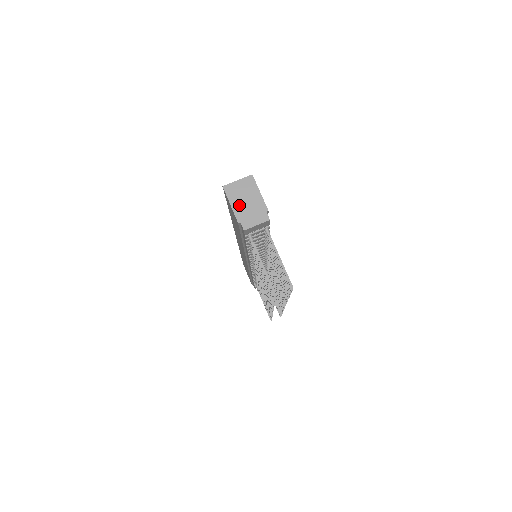
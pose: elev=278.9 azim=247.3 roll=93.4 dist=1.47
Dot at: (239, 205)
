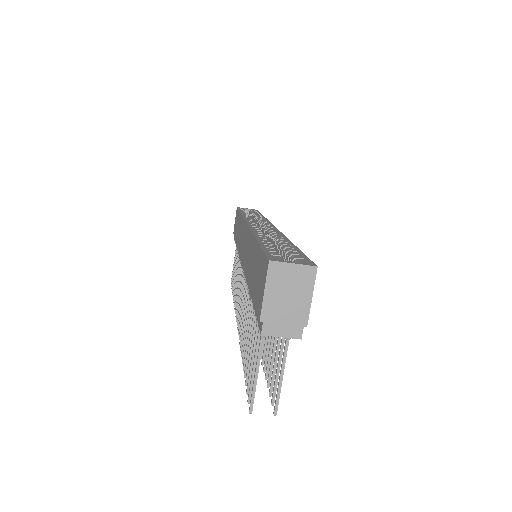
Dot at: (275, 299)
